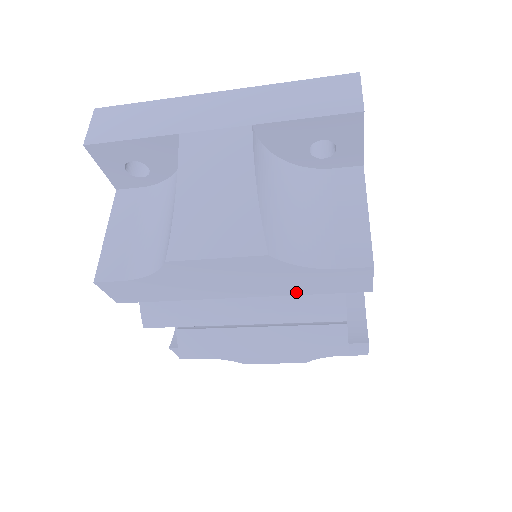
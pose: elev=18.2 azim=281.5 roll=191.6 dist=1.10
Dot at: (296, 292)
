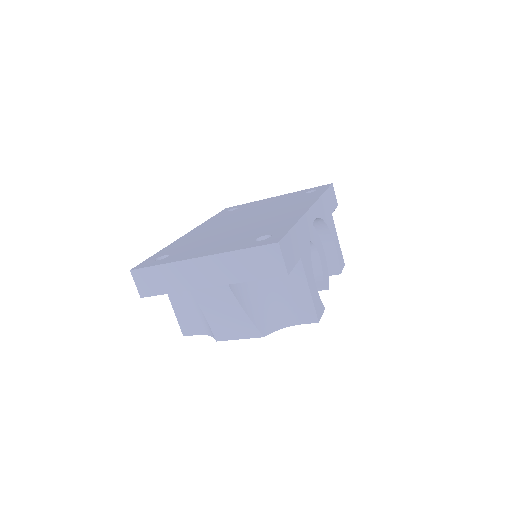
Dot at: occluded
